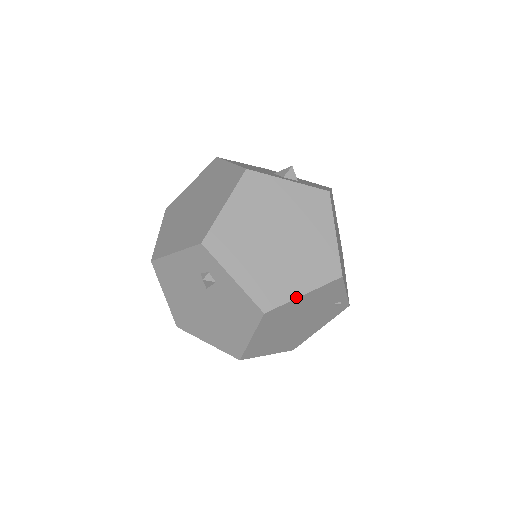
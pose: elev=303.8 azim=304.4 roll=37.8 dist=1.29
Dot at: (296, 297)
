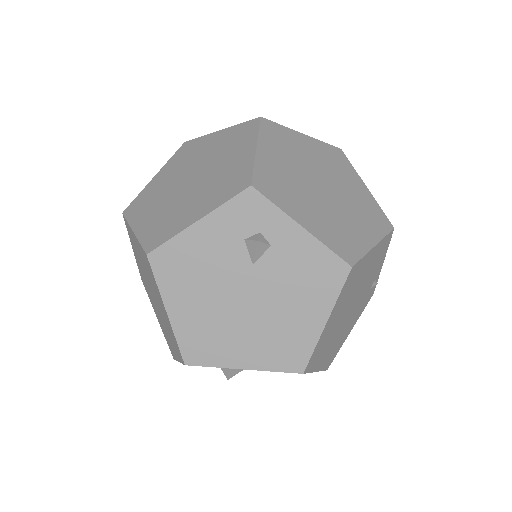
Dot at: (370, 248)
